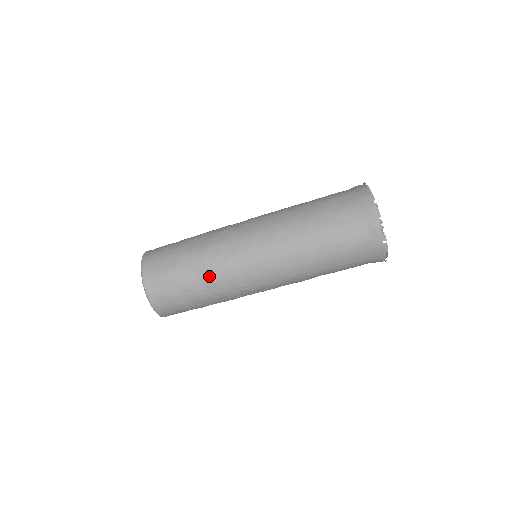
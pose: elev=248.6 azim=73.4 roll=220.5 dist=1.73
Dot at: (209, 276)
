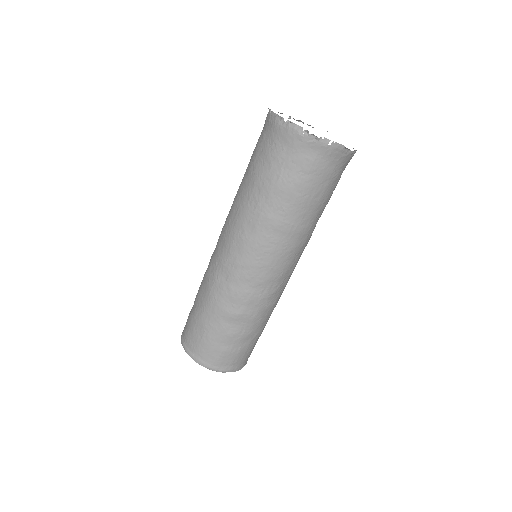
Dot at: (233, 314)
